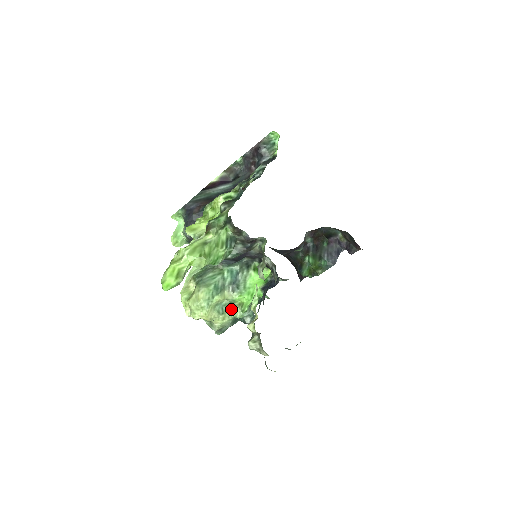
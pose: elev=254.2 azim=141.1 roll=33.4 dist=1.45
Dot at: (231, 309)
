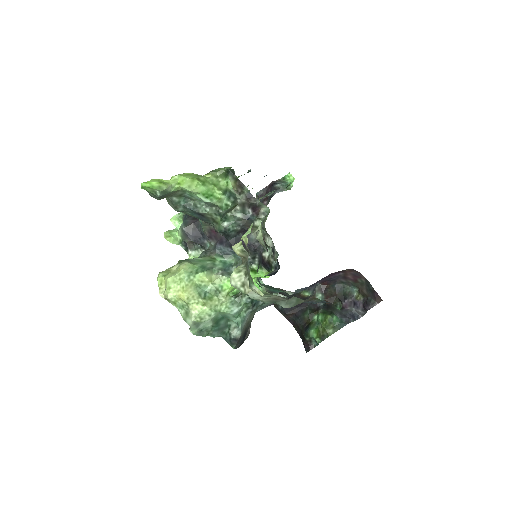
Dot at: (216, 299)
